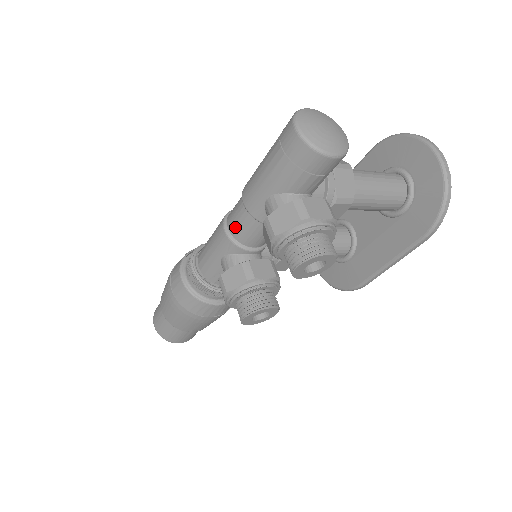
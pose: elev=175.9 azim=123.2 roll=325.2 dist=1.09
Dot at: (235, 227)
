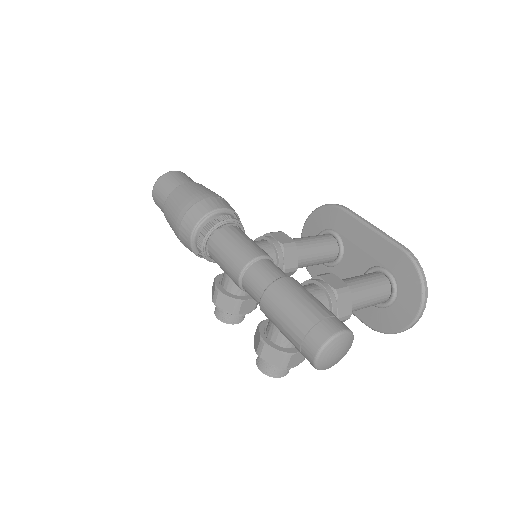
Dot at: (247, 288)
